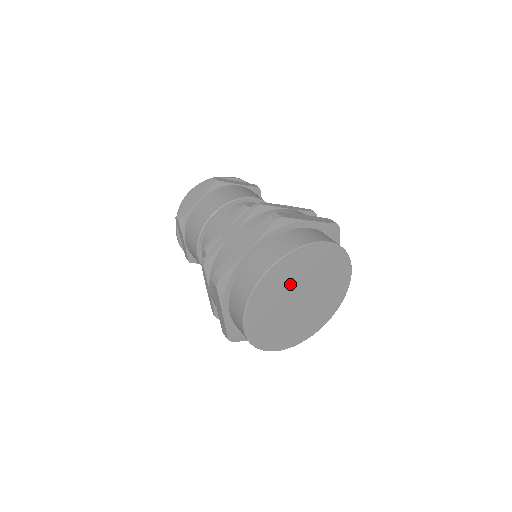
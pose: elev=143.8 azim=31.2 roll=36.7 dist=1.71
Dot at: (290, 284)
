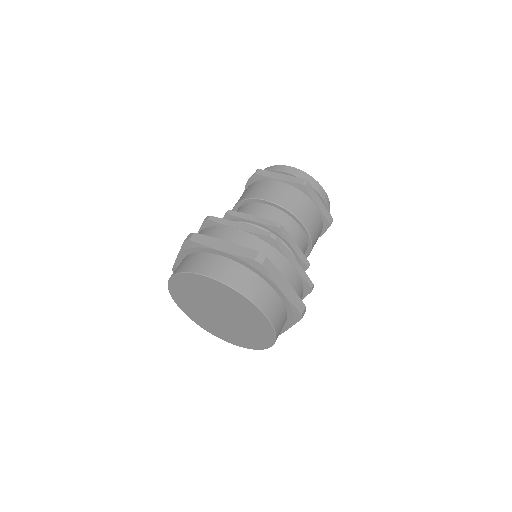
Dot at: (219, 299)
